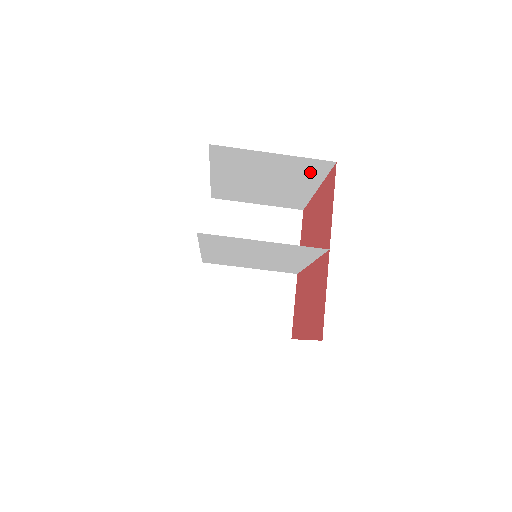
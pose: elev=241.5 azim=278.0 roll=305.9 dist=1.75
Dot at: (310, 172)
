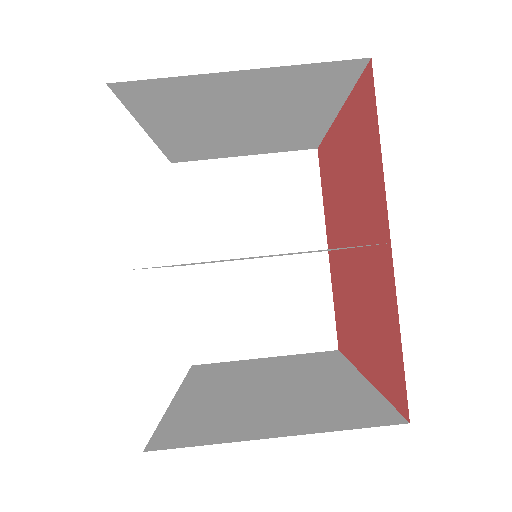
Dot at: (319, 90)
